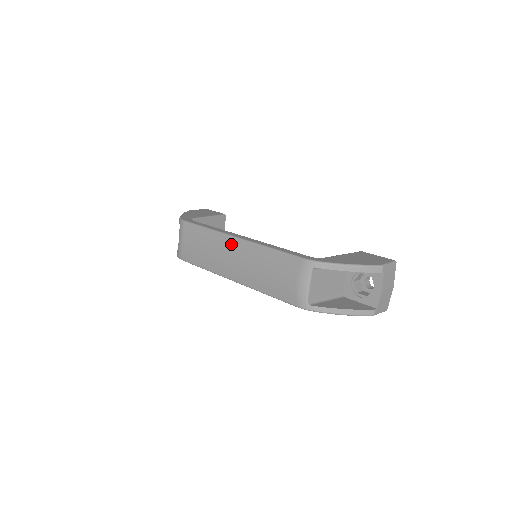
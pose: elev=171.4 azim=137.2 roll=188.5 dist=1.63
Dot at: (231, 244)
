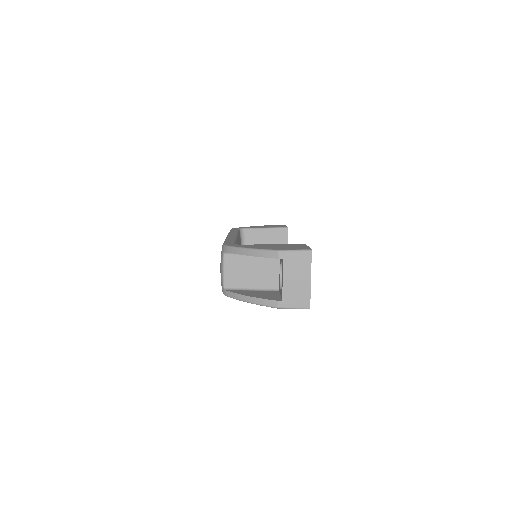
Dot at: occluded
